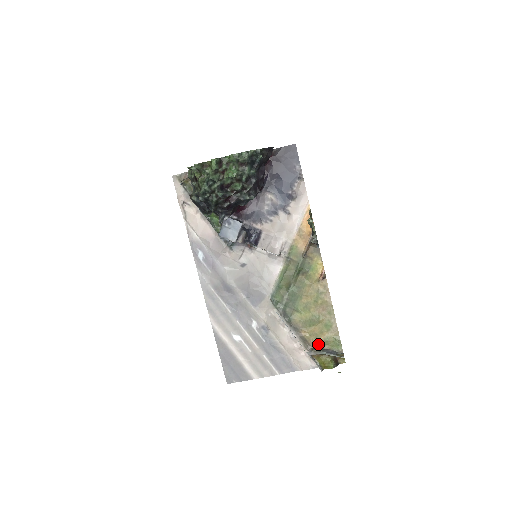
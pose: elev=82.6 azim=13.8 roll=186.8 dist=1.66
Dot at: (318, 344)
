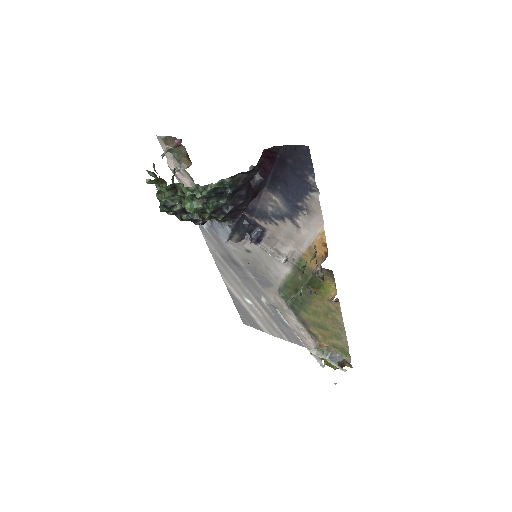
Dot at: (326, 343)
